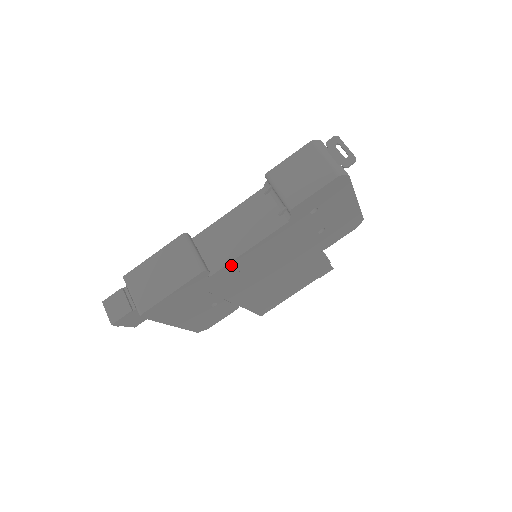
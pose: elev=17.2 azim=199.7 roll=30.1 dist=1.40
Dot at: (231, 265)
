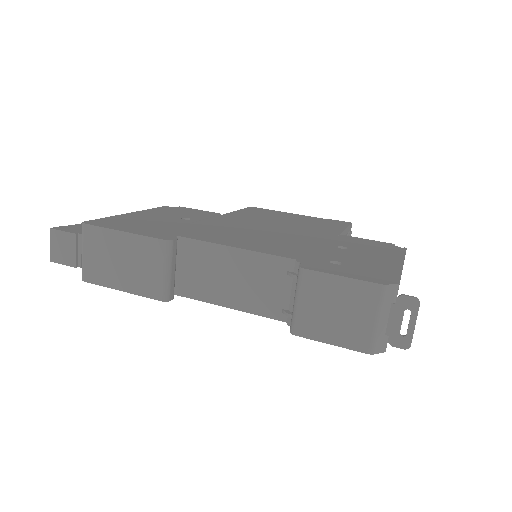
Dot at: occluded
